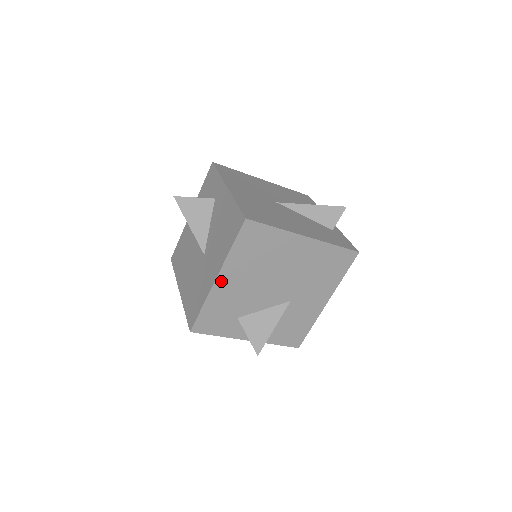
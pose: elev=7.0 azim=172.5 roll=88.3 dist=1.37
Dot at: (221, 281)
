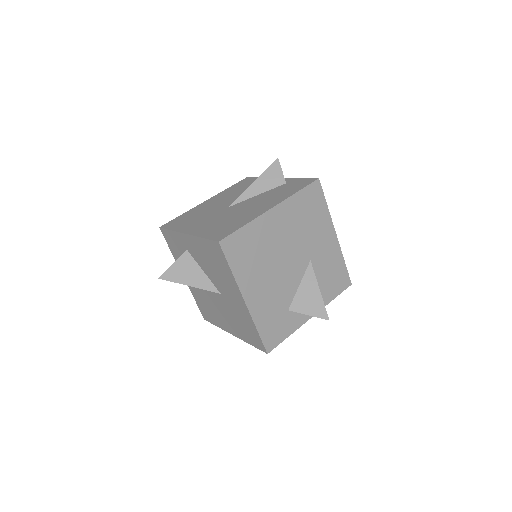
Dot at: (250, 299)
